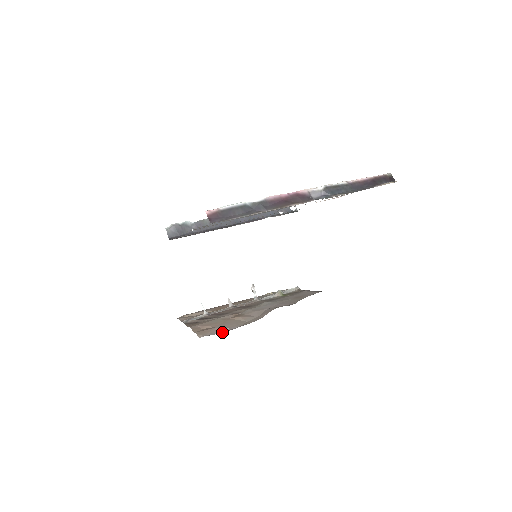
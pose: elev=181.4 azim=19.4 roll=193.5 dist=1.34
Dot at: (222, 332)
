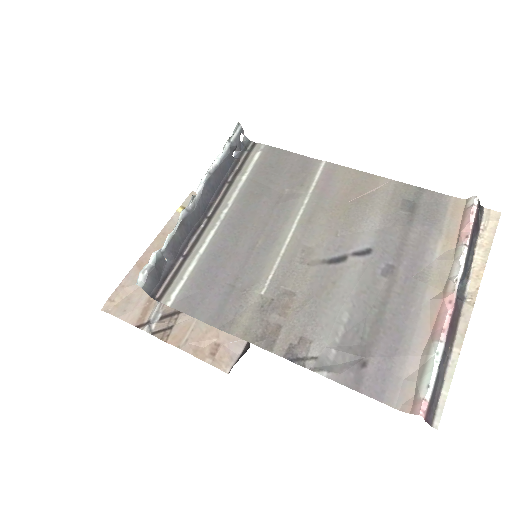
Dot at: (241, 350)
